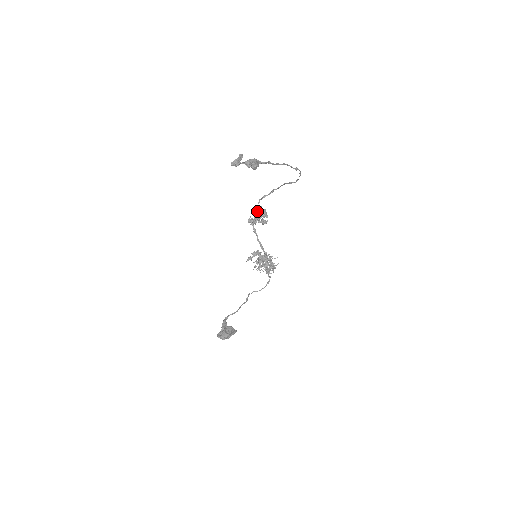
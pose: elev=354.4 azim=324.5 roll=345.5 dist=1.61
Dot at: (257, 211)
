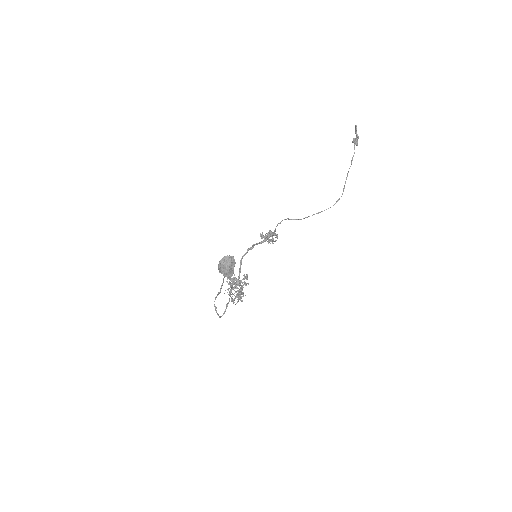
Dot at: occluded
